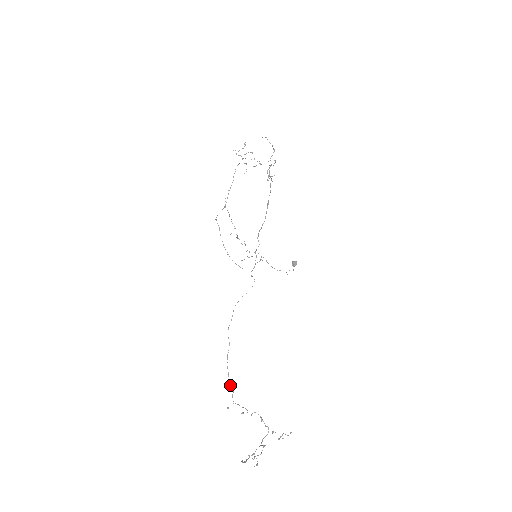
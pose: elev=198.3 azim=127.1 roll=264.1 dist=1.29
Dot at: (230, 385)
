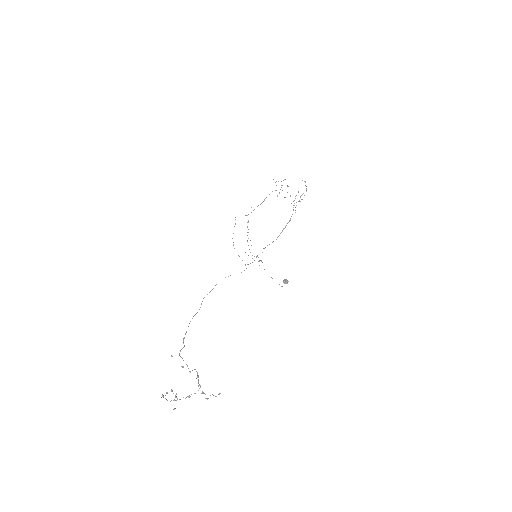
Dot at: (183, 341)
